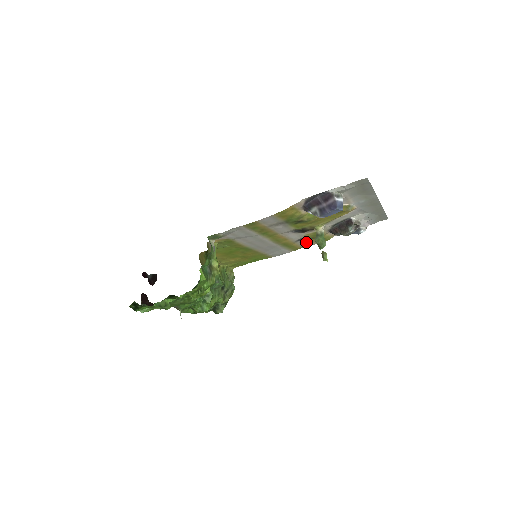
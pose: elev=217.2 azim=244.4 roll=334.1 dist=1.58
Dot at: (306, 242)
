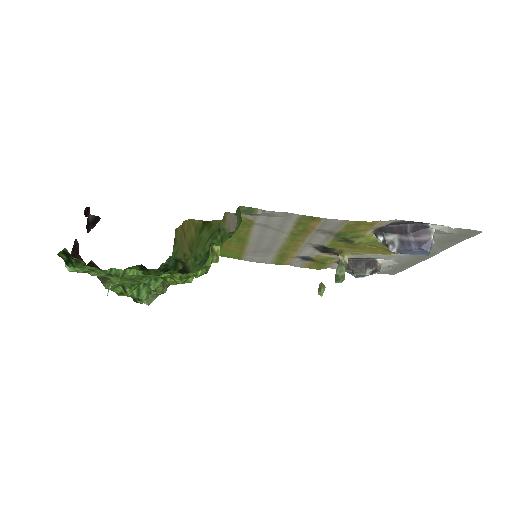
Dot at: (301, 262)
